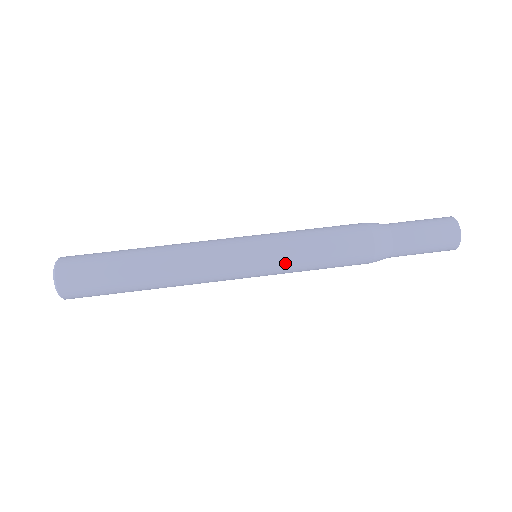
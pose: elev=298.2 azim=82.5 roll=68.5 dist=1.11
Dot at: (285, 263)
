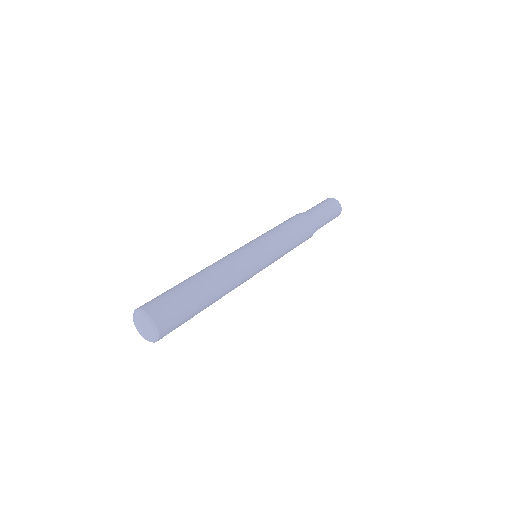
Dot at: (279, 257)
